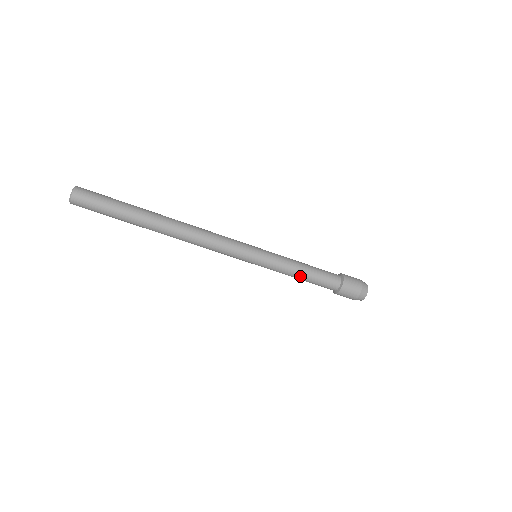
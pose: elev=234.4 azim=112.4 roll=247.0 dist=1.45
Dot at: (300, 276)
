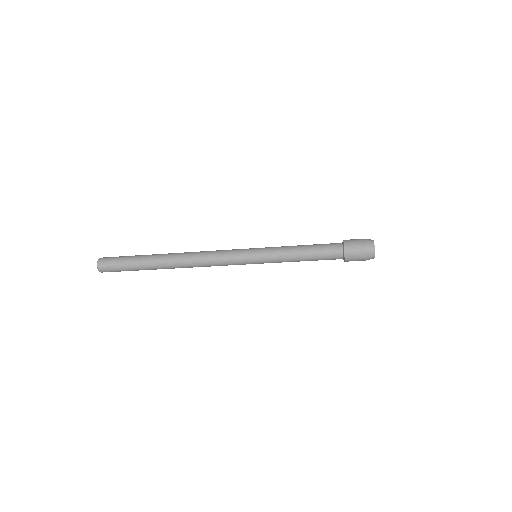
Dot at: (301, 258)
